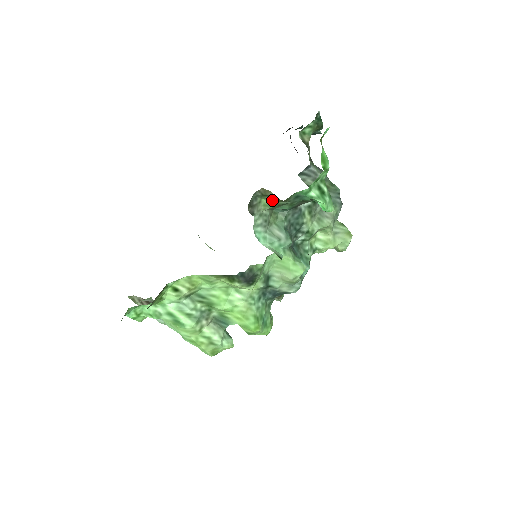
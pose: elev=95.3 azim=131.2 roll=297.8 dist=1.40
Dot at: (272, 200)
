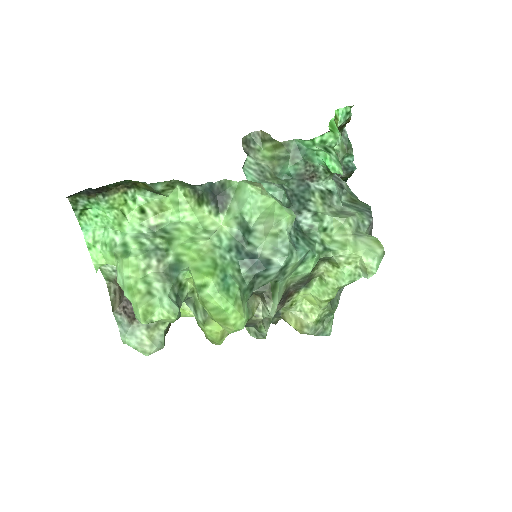
Dot at: (272, 151)
